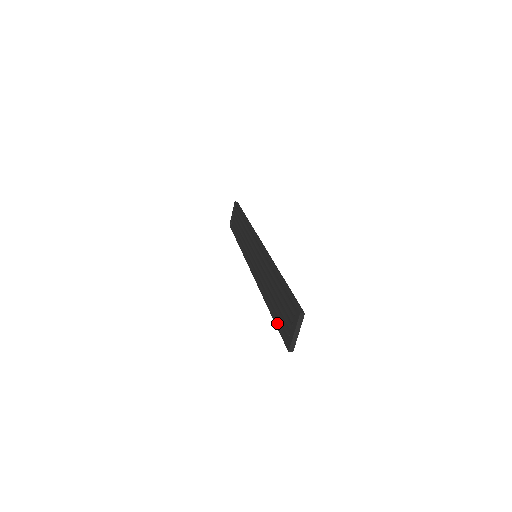
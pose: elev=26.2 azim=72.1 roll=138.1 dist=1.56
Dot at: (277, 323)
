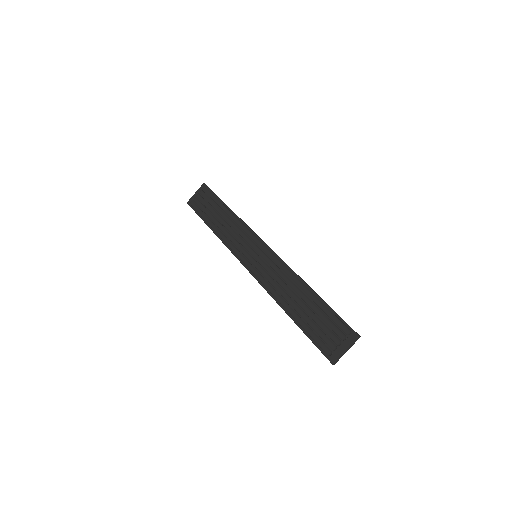
Dot at: (308, 333)
